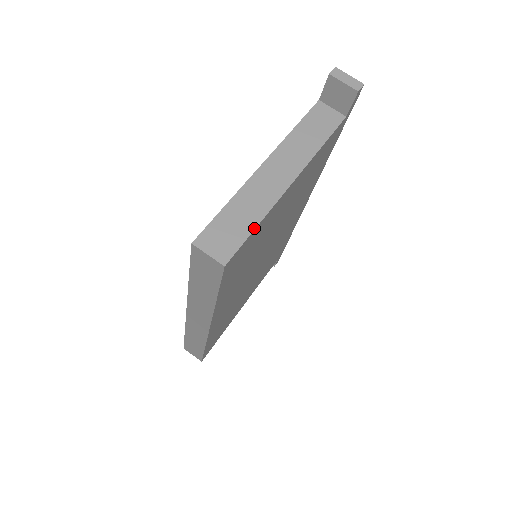
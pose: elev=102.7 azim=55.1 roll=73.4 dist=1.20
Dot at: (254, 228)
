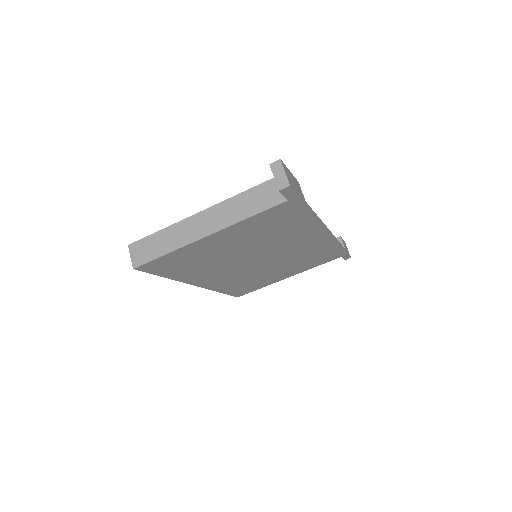
Dot at: (162, 255)
